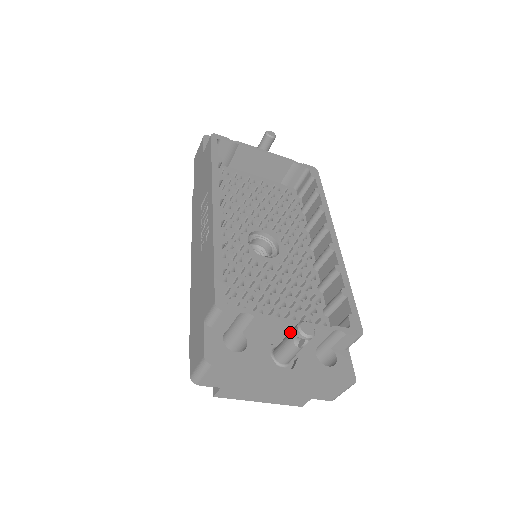
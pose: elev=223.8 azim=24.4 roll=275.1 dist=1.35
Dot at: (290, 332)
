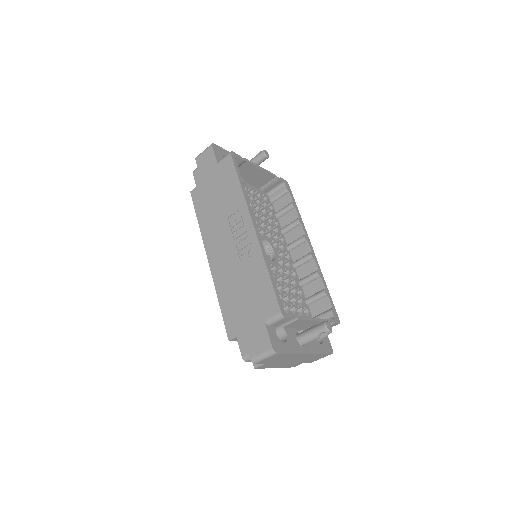
Dot at: (316, 328)
